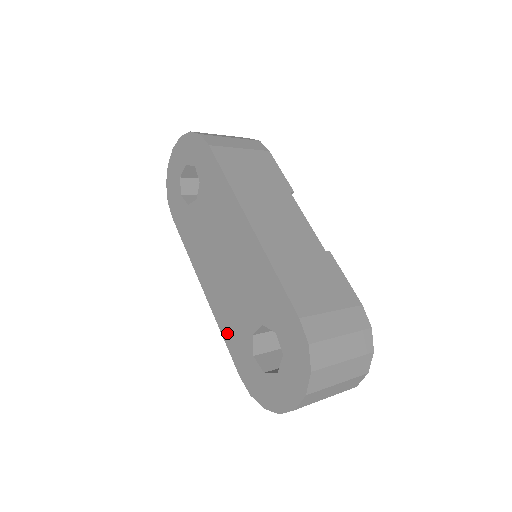
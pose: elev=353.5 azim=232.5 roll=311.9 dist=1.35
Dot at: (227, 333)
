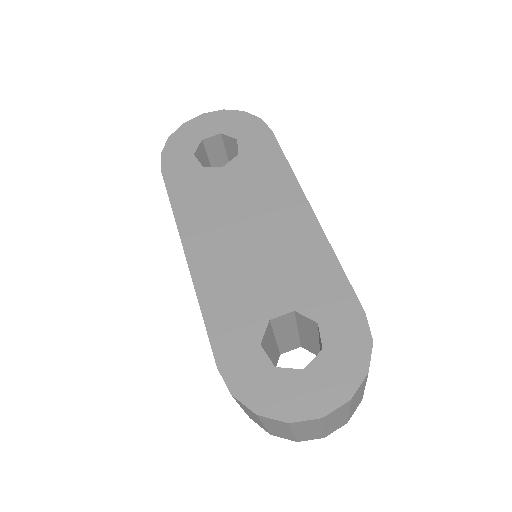
Dot at: (215, 311)
